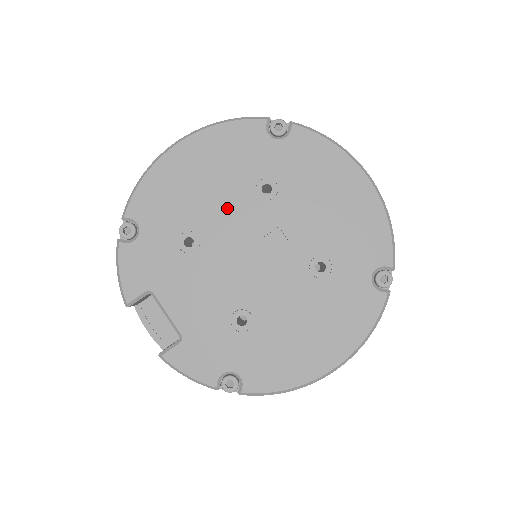
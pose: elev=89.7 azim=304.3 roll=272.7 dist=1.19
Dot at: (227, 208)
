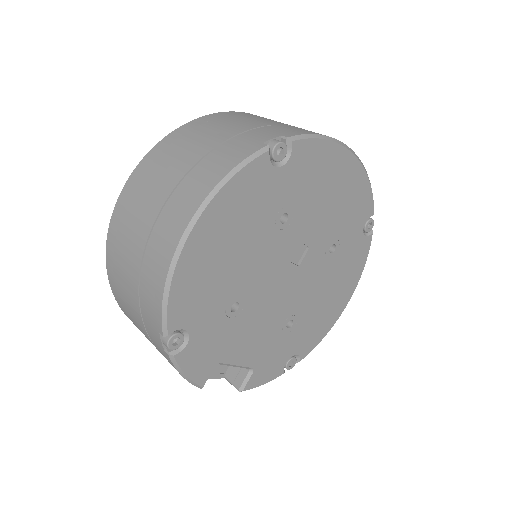
Dot at: (257, 258)
